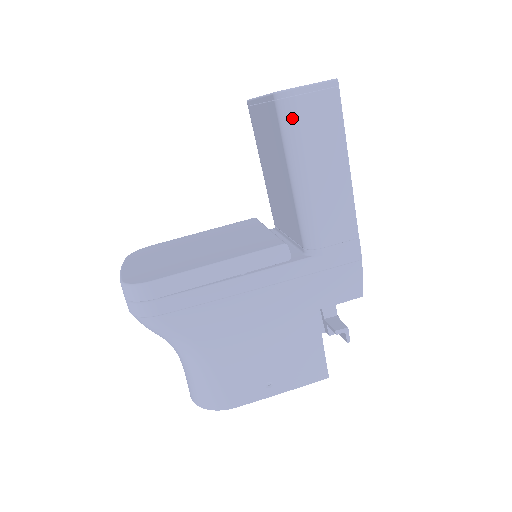
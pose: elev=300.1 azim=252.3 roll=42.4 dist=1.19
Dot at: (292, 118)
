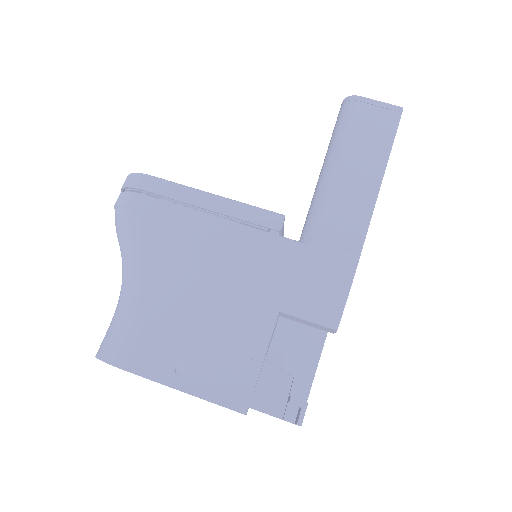
Dot at: (348, 116)
